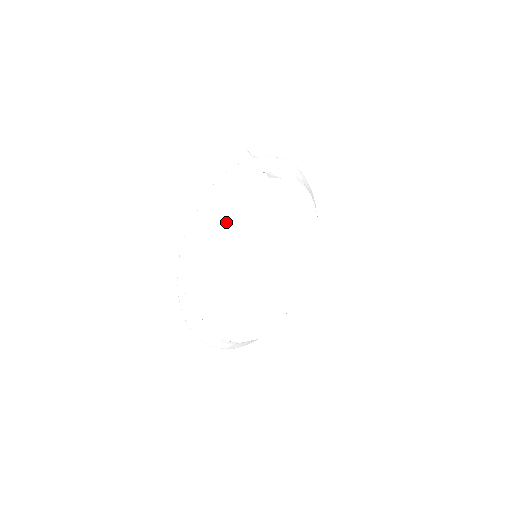
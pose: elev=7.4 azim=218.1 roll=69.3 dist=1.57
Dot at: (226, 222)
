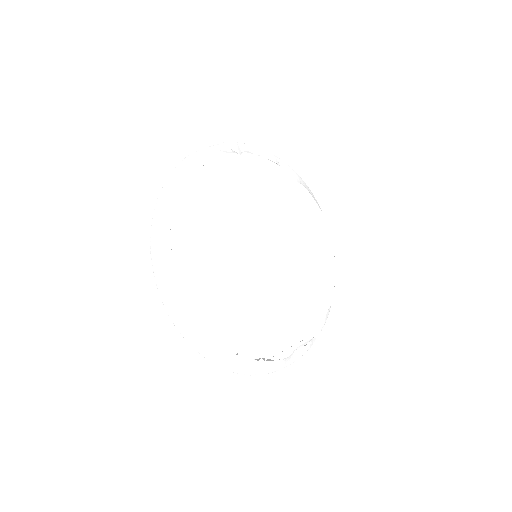
Dot at: (230, 168)
